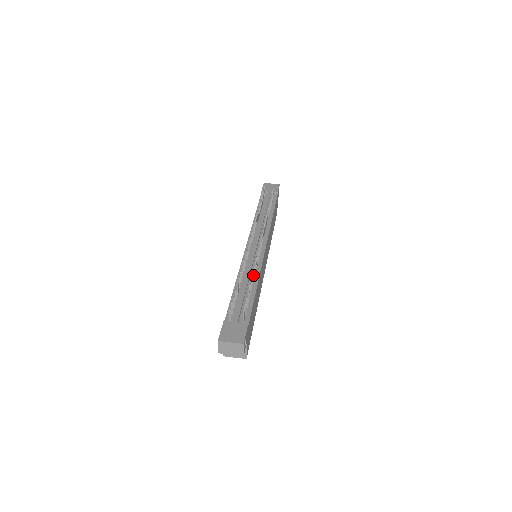
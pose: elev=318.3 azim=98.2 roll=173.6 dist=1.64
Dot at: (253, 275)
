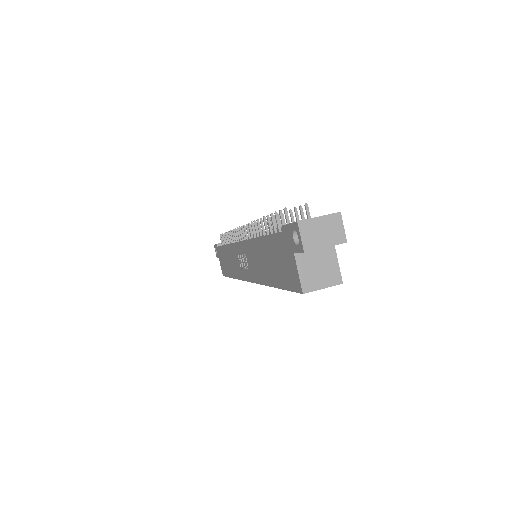
Dot at: (279, 217)
